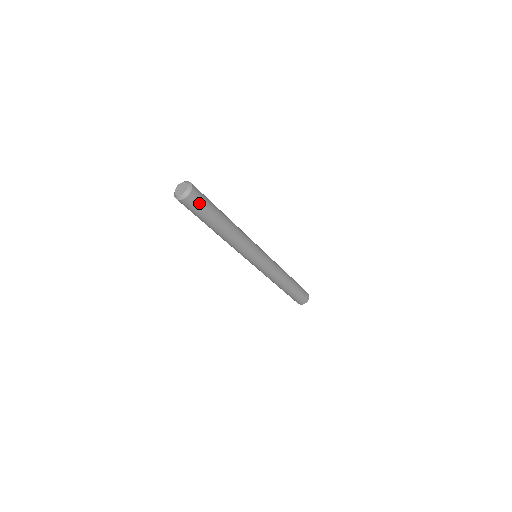
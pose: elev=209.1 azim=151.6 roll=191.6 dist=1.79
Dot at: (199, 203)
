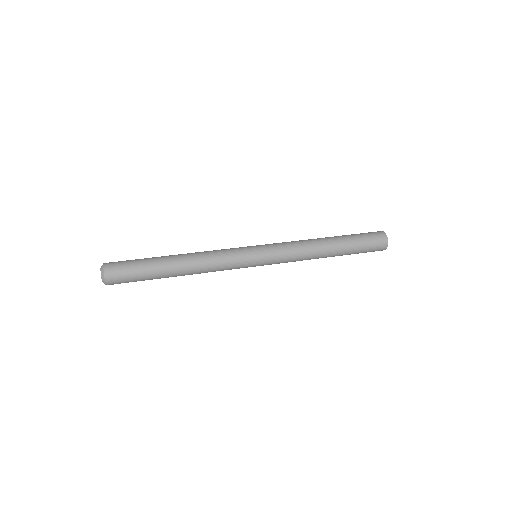
Dot at: (125, 282)
